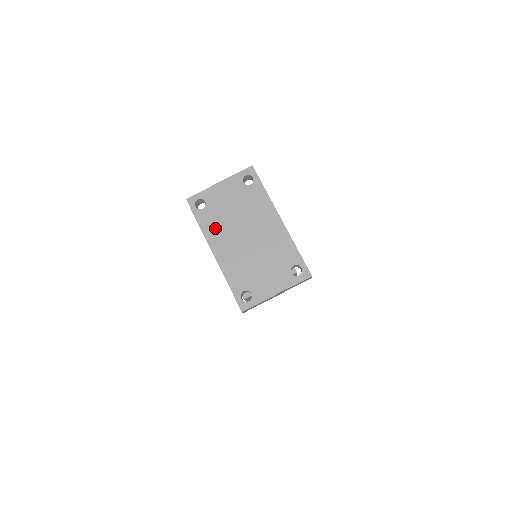
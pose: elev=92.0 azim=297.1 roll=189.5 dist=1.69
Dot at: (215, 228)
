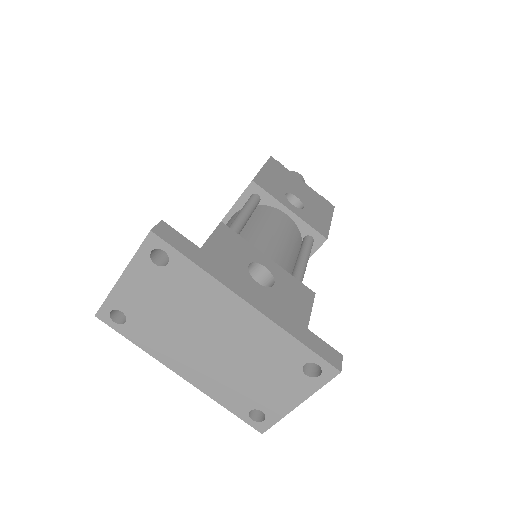
Dot at: (160, 344)
